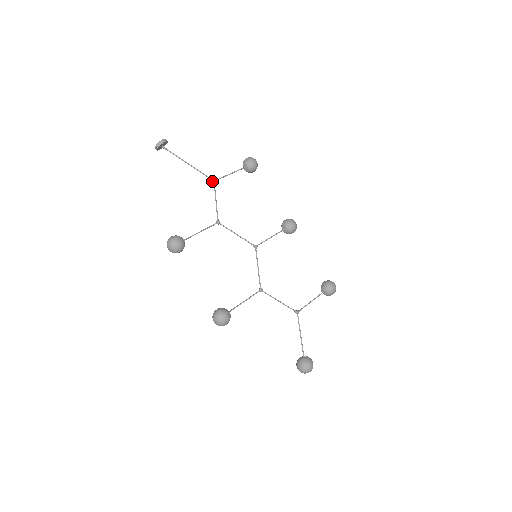
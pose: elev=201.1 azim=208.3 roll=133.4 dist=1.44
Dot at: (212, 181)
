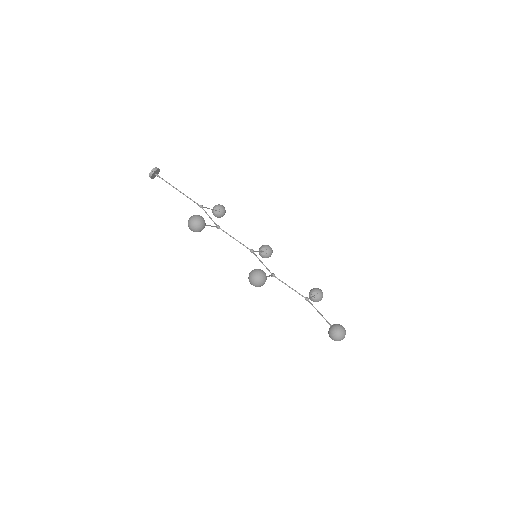
Dot at: (200, 206)
